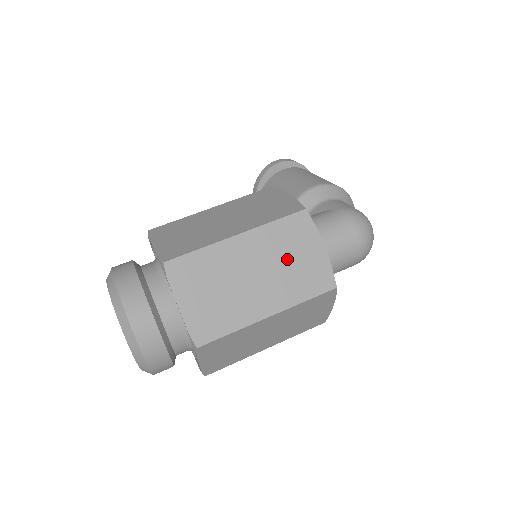
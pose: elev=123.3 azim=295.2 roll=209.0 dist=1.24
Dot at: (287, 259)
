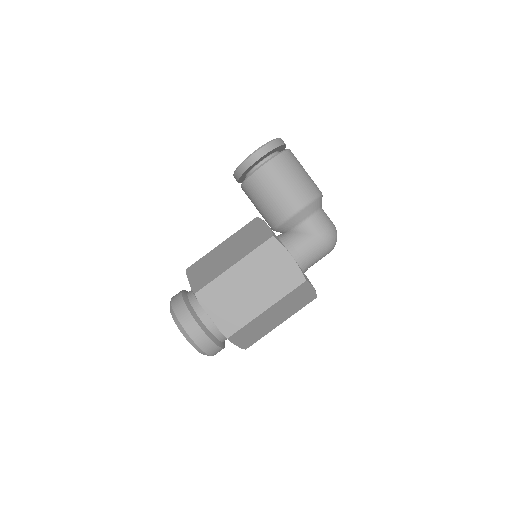
Dot at: (293, 303)
